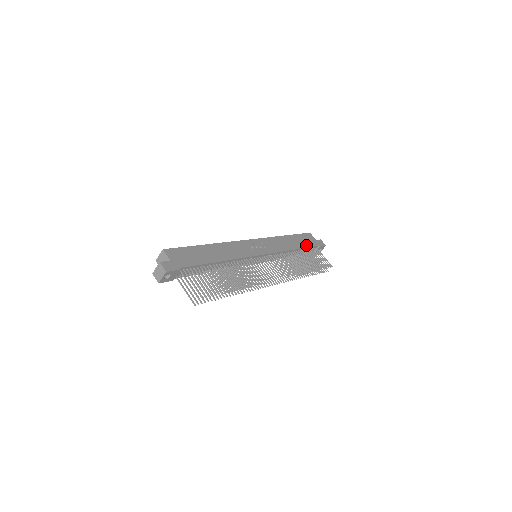
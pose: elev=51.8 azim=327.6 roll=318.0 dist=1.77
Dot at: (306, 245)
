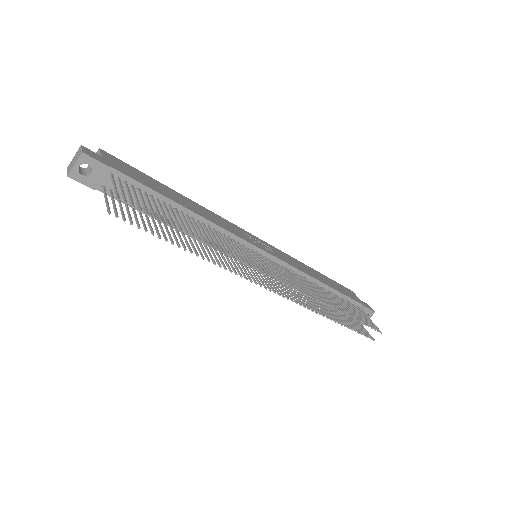
Dot at: (342, 292)
